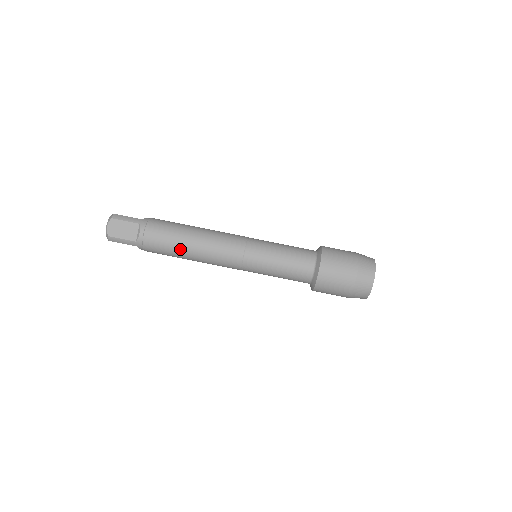
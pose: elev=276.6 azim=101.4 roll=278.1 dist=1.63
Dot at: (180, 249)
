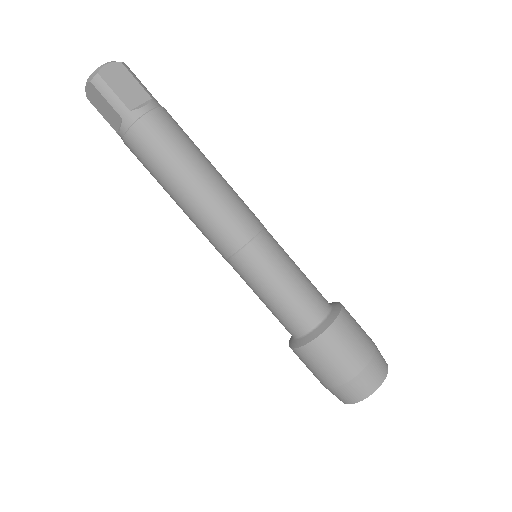
Dot at: (181, 166)
